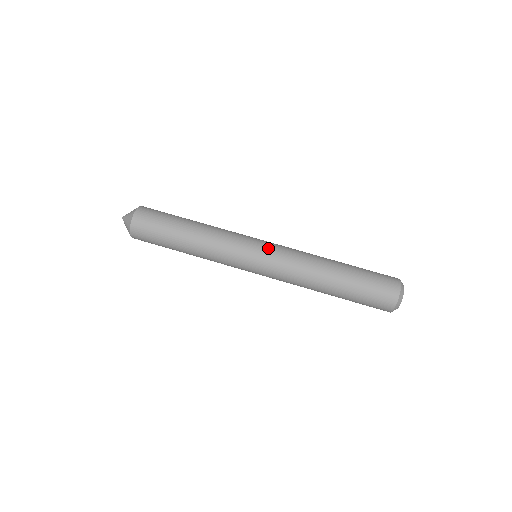
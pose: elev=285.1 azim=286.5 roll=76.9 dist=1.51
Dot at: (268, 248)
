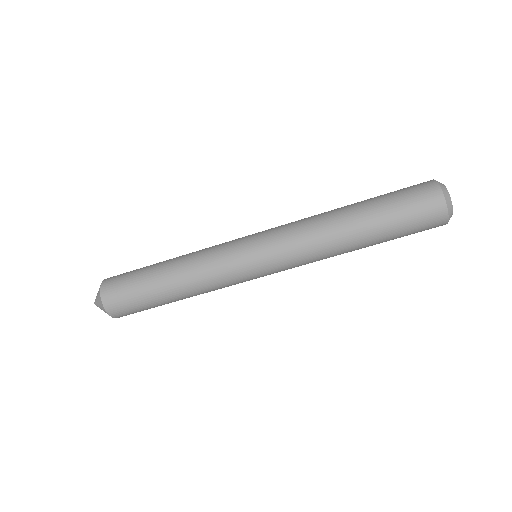
Dot at: (272, 272)
